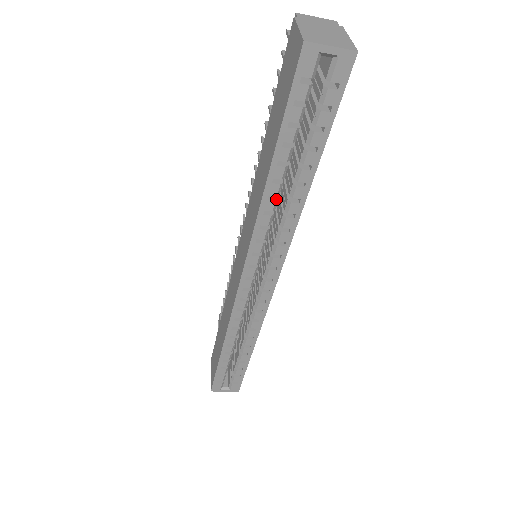
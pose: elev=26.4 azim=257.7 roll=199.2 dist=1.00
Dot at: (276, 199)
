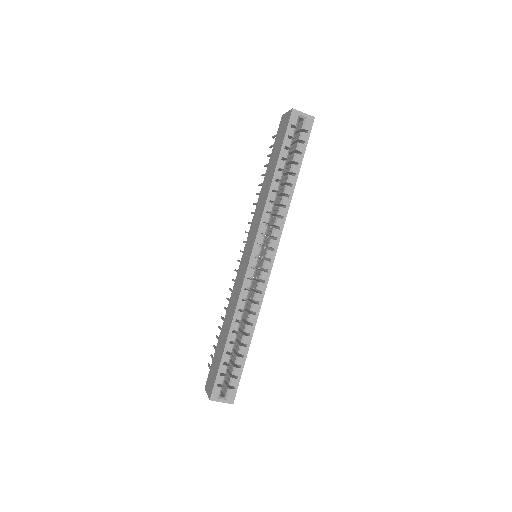
Dot at: (276, 194)
